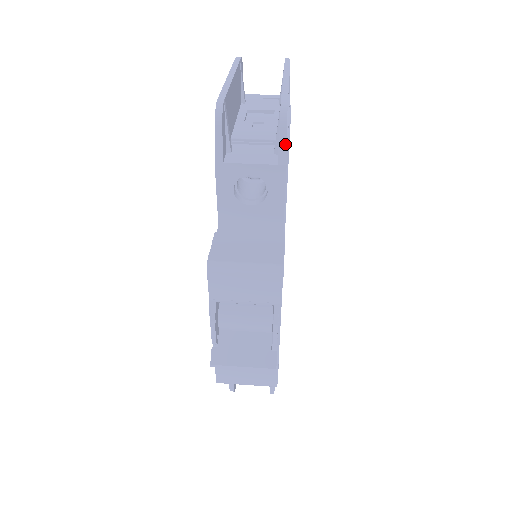
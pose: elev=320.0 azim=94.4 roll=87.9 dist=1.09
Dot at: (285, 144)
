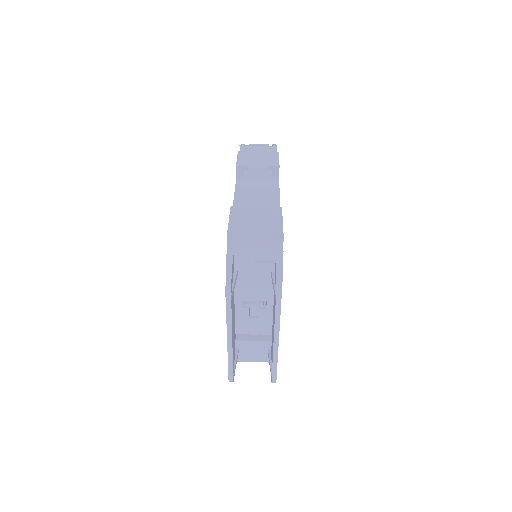
Dot at: occluded
